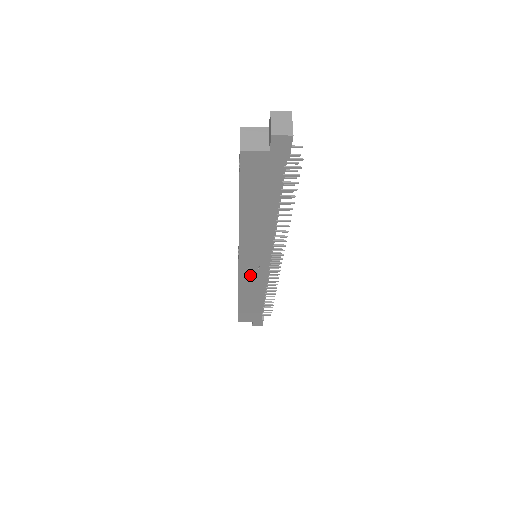
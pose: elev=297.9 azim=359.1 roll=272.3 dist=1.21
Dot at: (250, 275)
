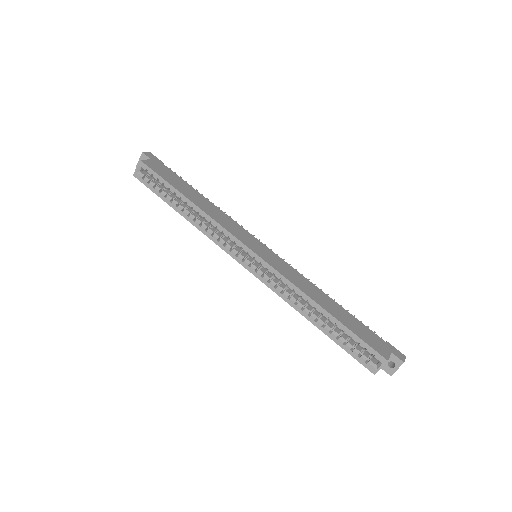
Dot at: occluded
